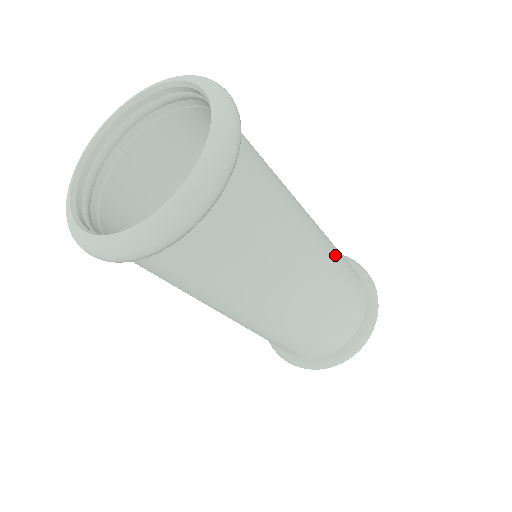
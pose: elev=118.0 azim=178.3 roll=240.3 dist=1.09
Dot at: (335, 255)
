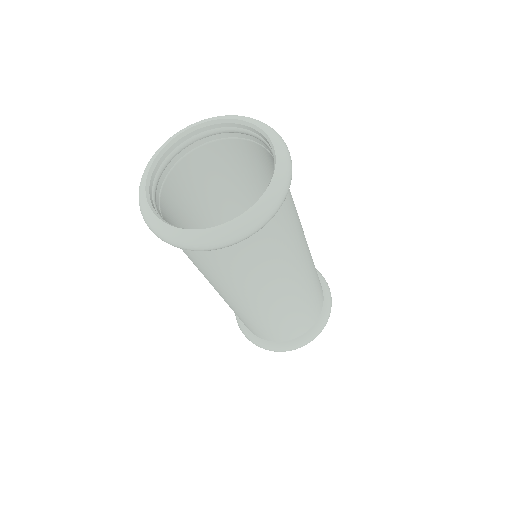
Dot at: occluded
